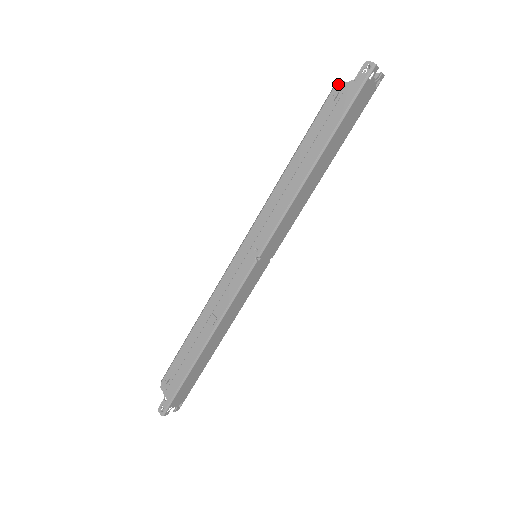
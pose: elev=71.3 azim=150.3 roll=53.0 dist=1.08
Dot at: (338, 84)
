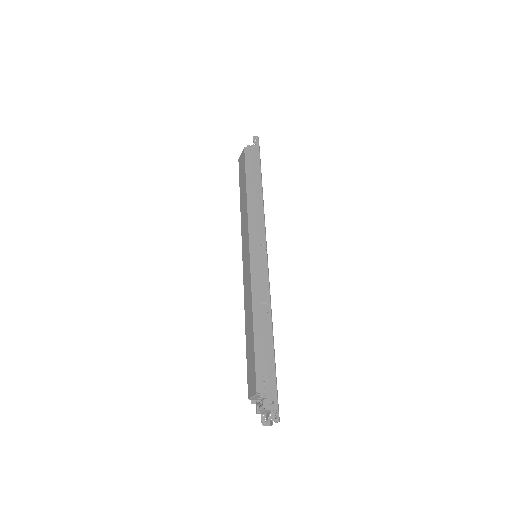
Dot at: (247, 147)
